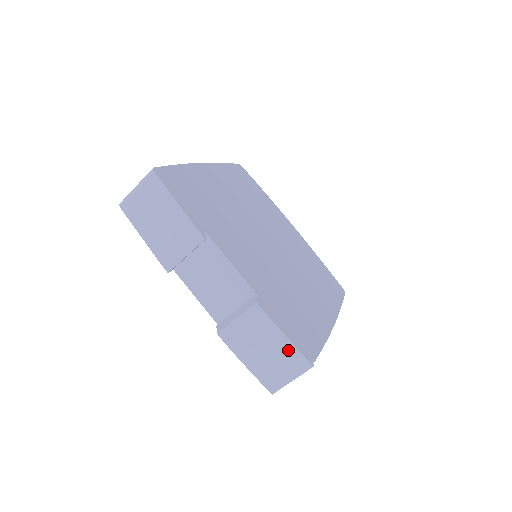
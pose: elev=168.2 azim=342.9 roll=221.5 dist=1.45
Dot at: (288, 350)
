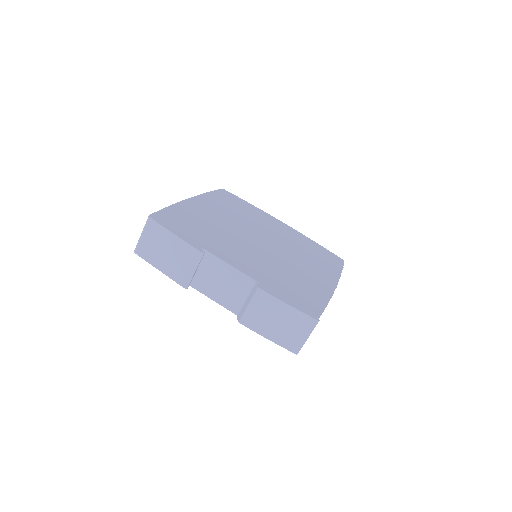
Dot at: (295, 315)
